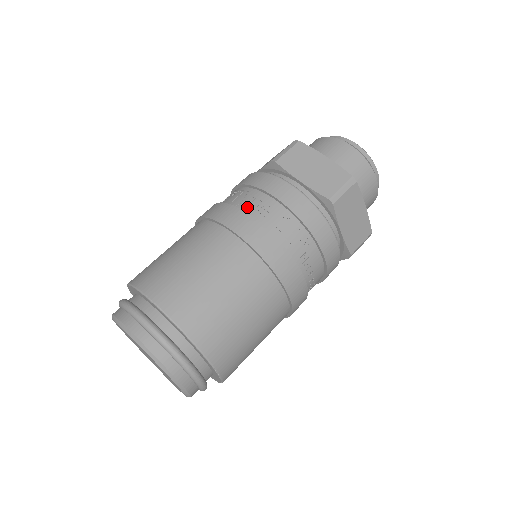
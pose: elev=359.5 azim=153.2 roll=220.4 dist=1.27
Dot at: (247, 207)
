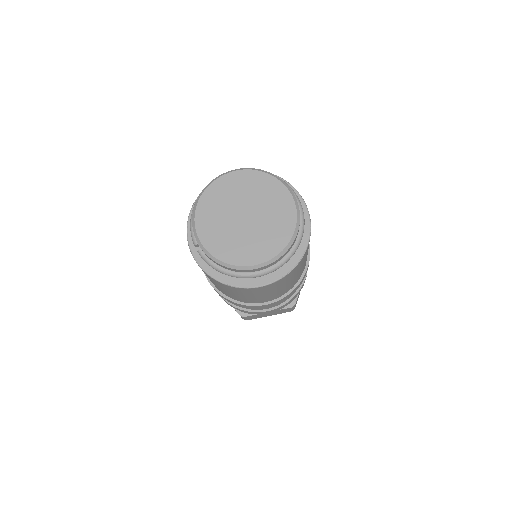
Dot at: occluded
